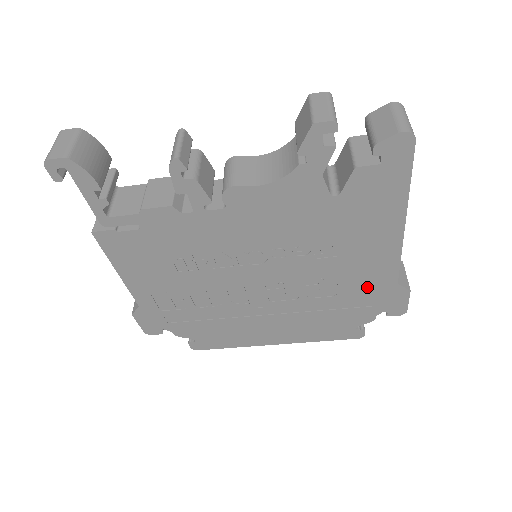
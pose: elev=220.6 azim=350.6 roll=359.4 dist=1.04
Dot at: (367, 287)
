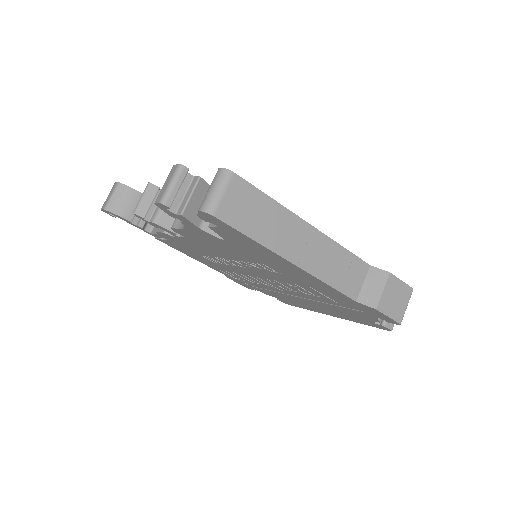
Dot at: (336, 297)
